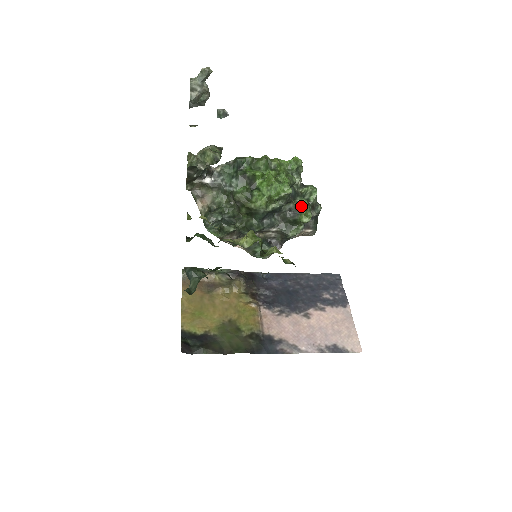
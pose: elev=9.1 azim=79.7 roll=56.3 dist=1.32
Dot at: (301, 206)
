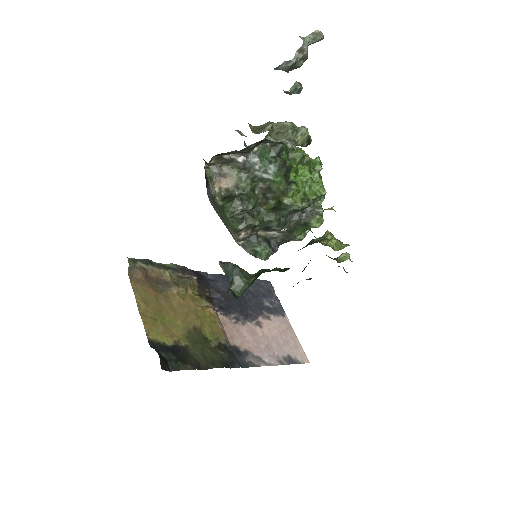
Dot at: (319, 210)
